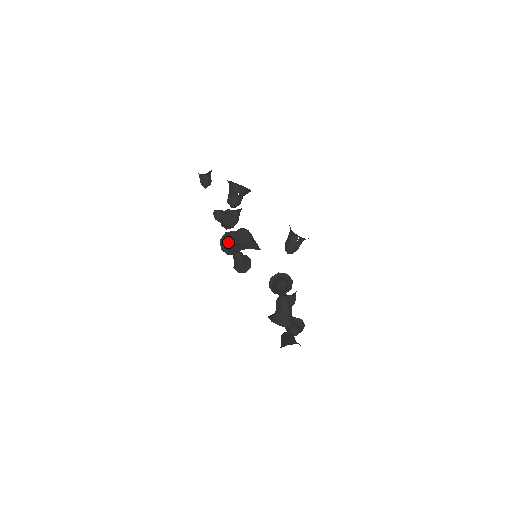
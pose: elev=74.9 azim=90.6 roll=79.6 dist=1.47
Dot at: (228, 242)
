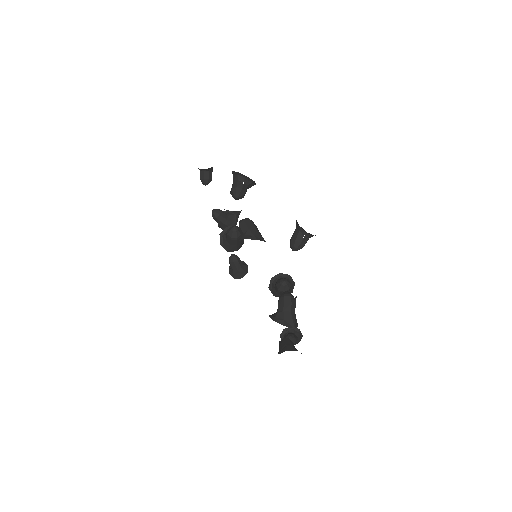
Dot at: (229, 236)
